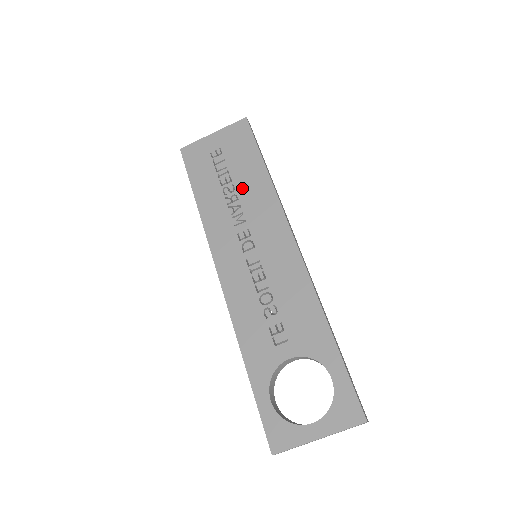
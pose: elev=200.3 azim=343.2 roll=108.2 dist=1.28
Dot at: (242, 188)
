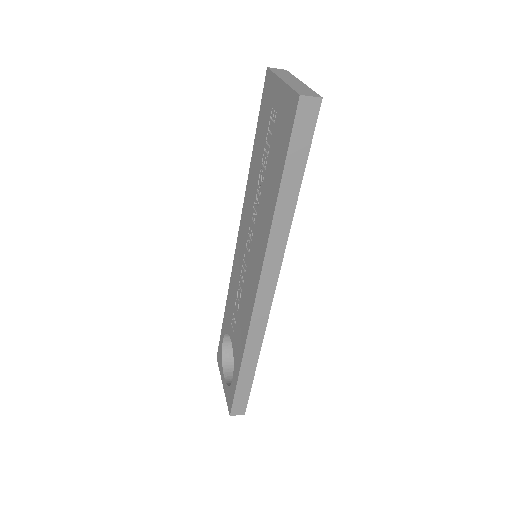
Dot at: (265, 188)
